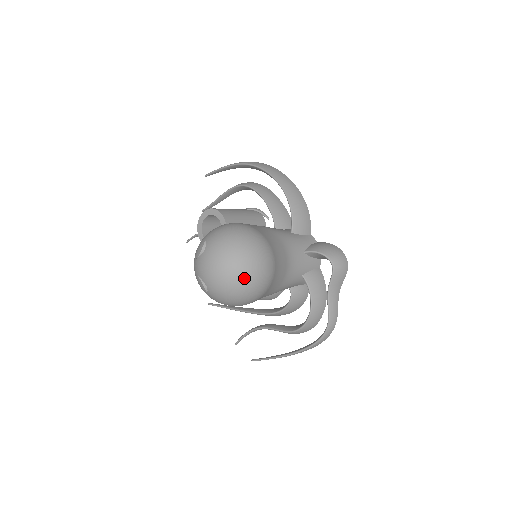
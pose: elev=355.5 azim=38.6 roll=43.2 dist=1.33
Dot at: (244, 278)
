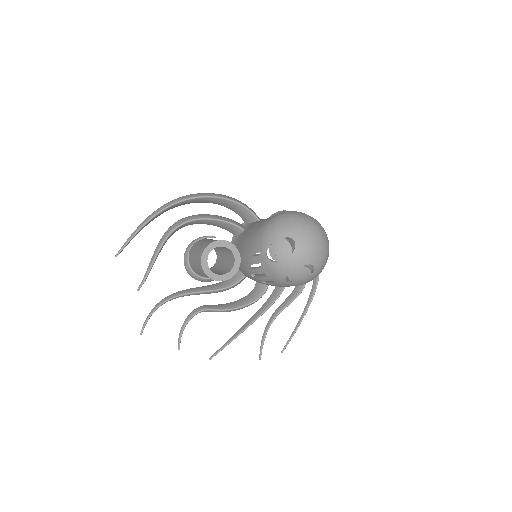
Dot at: (327, 237)
